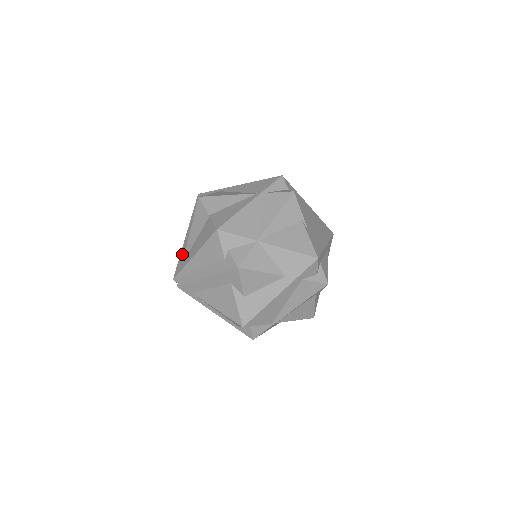
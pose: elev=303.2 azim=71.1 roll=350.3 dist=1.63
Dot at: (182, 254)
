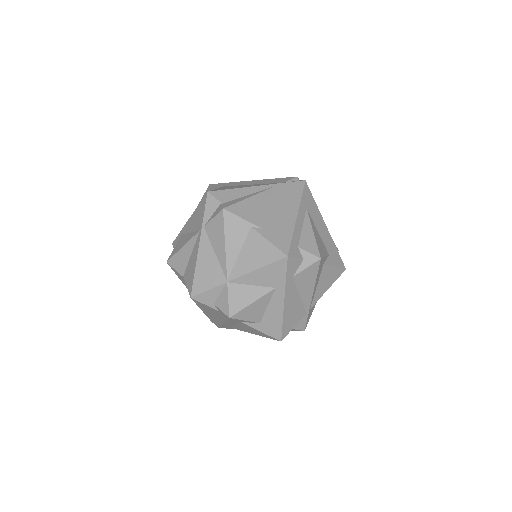
Dot at: occluded
